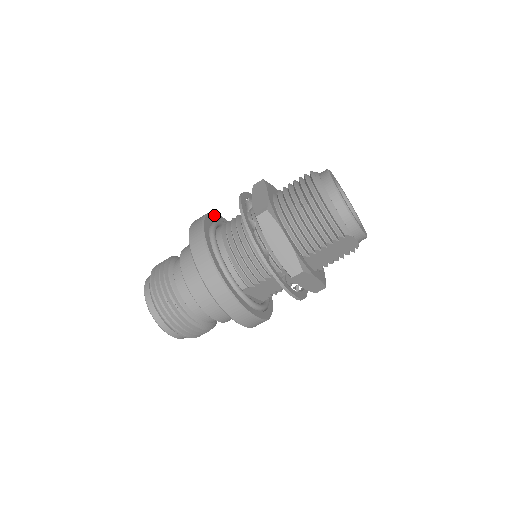
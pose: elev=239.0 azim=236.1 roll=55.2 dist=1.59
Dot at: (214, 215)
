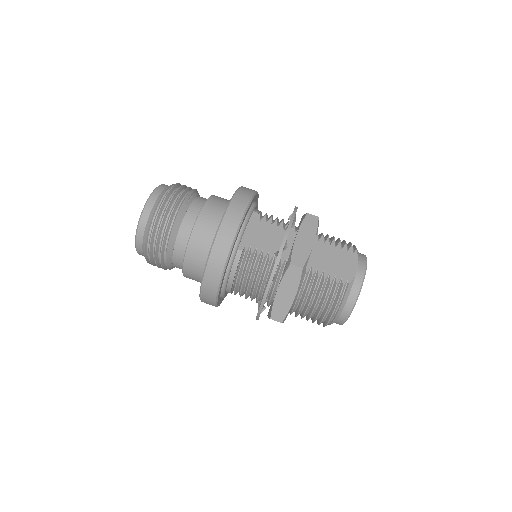
Dot at: occluded
